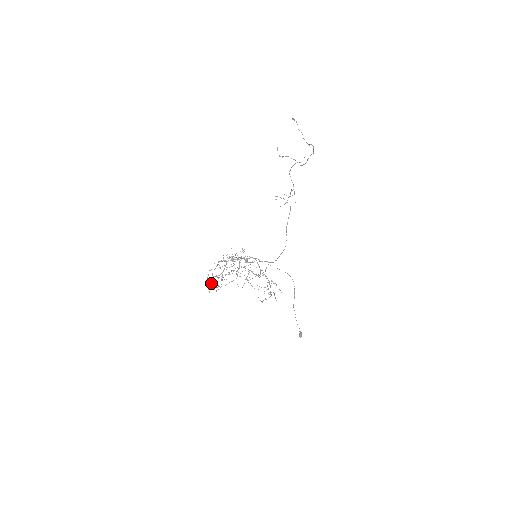
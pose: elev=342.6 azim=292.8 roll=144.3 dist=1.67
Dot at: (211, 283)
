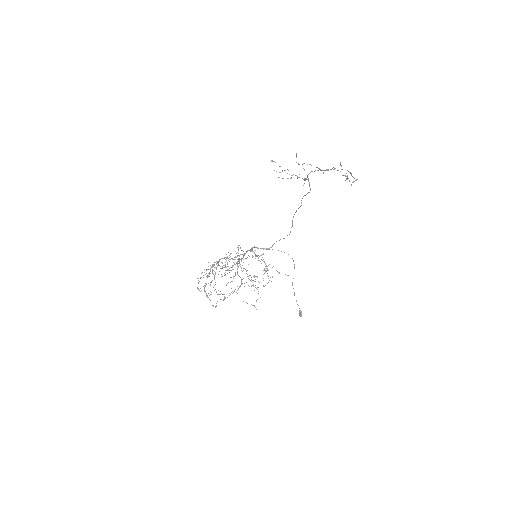
Dot at: occluded
